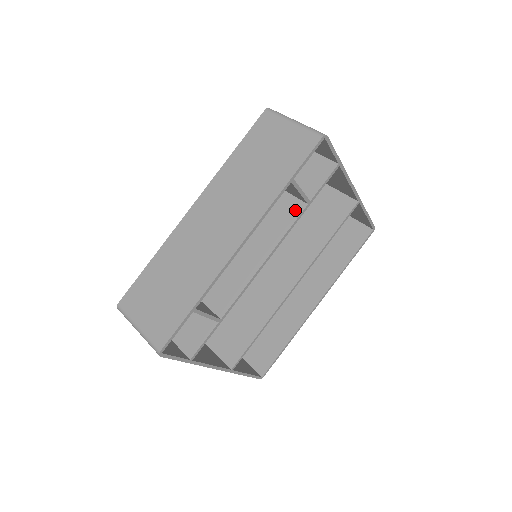
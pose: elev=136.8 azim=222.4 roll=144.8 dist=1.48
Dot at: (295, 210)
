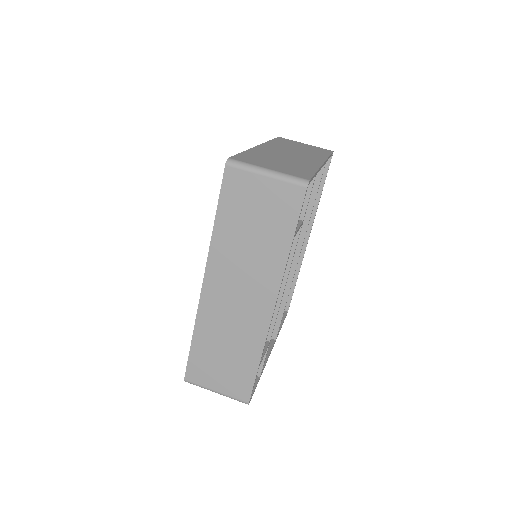
Dot at: occluded
